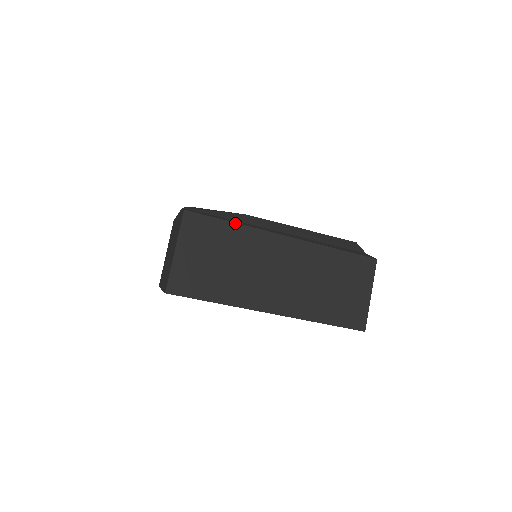
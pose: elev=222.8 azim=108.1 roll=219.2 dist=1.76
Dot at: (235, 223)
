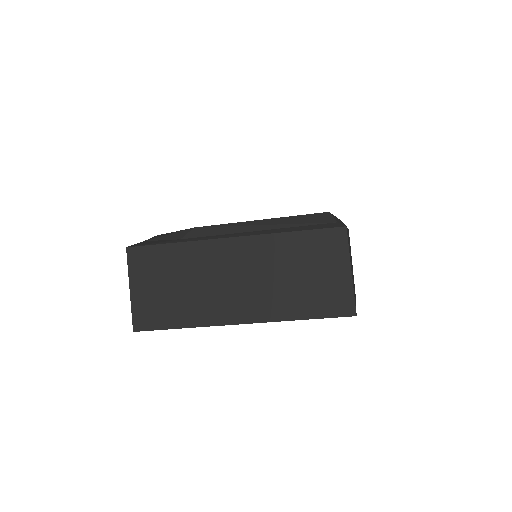
Dot at: (176, 243)
